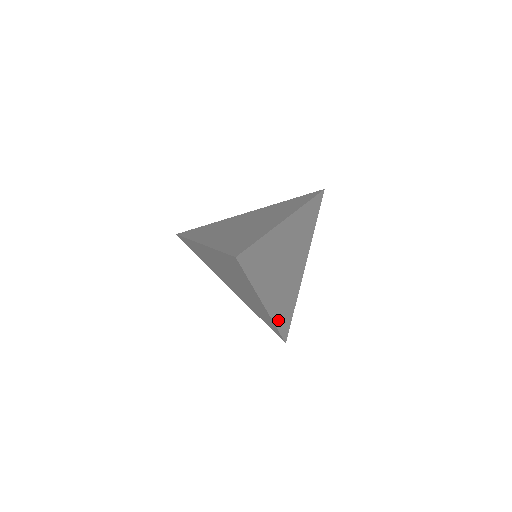
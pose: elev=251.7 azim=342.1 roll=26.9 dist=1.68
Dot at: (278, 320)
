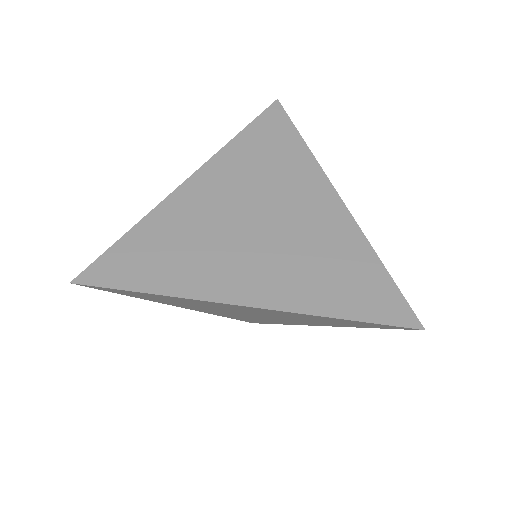
Dot at: occluded
